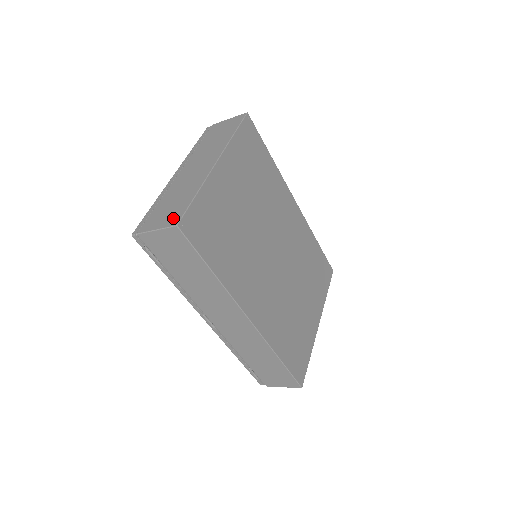
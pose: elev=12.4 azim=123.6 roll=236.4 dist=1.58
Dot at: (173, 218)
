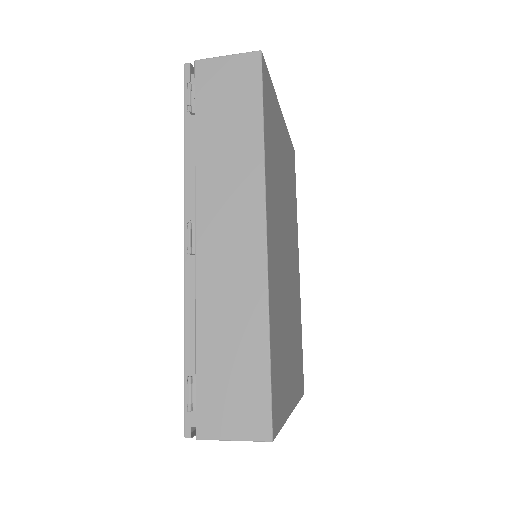
Dot at: occluded
